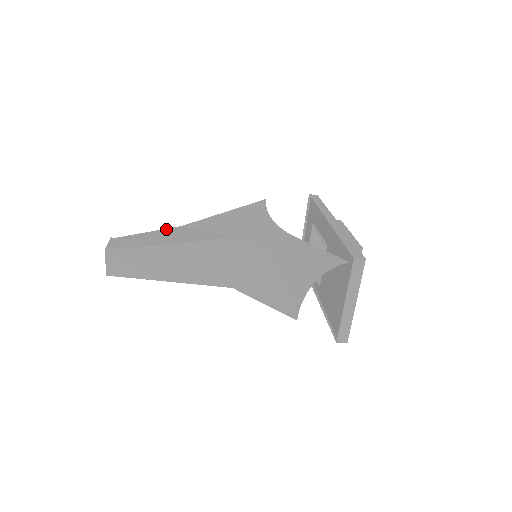
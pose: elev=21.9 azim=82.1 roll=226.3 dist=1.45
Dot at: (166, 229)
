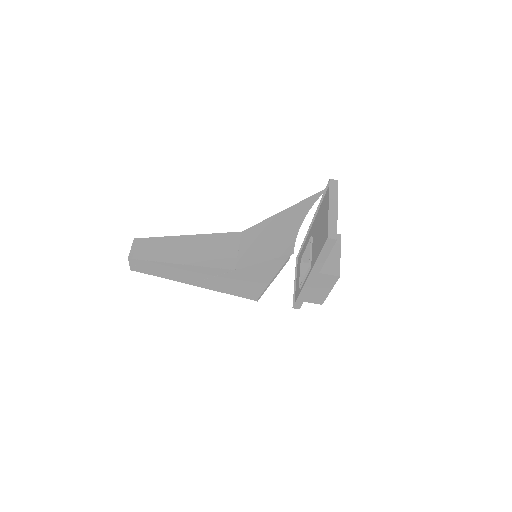
Dot at: occluded
